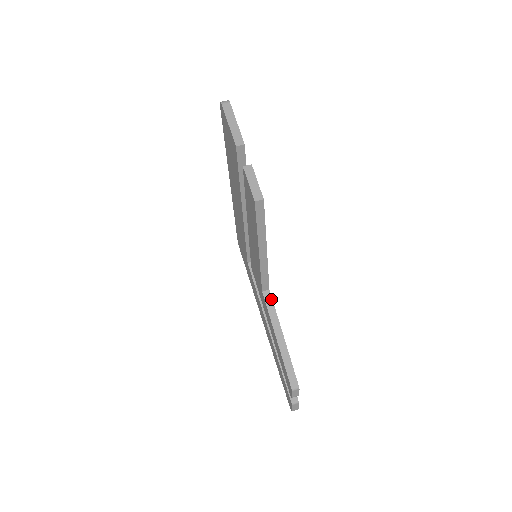
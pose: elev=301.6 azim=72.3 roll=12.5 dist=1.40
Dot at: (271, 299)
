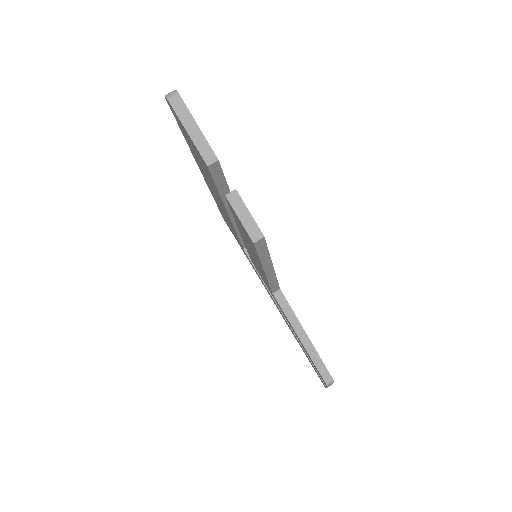
Dot at: (284, 299)
